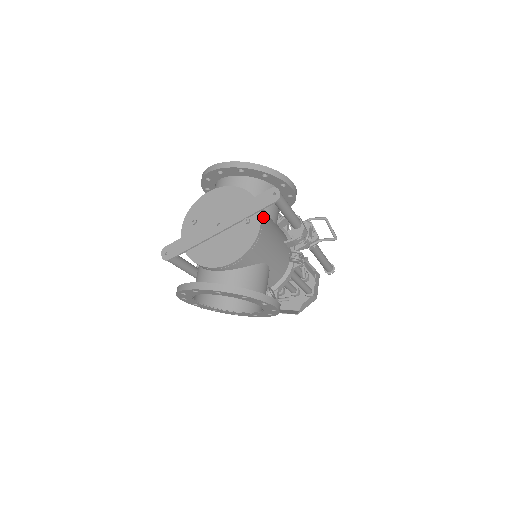
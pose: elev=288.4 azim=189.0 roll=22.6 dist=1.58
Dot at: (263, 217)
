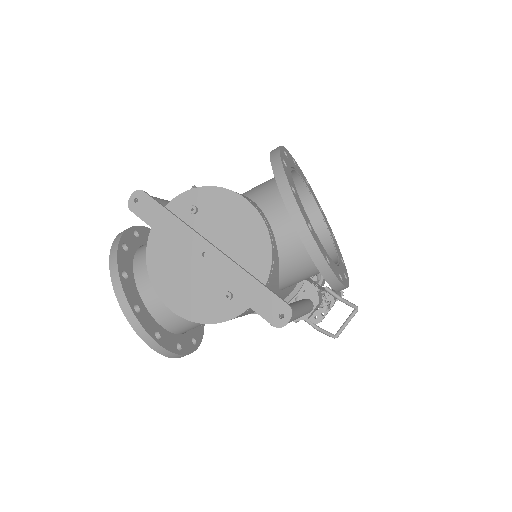
Dot at: (250, 309)
